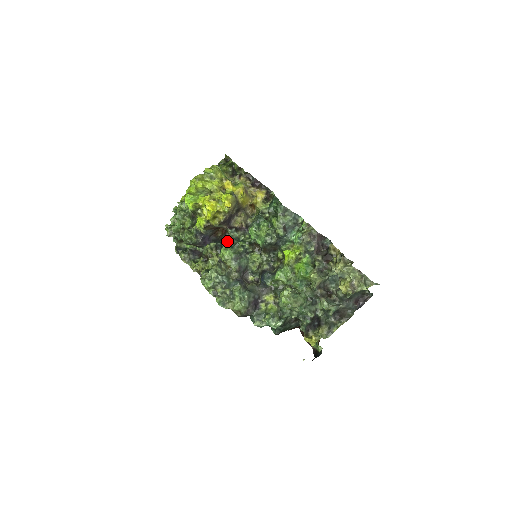
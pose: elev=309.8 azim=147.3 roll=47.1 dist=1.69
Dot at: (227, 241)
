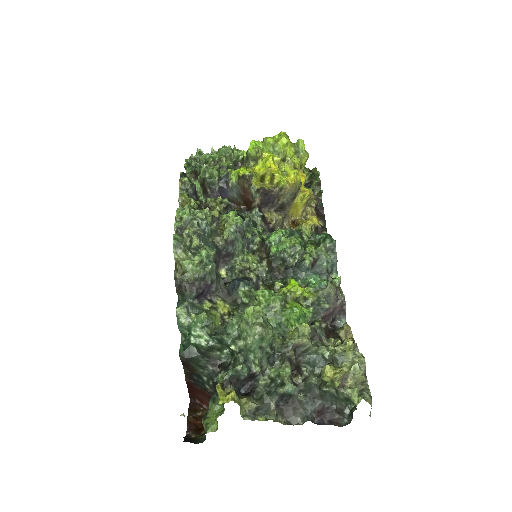
Dot at: (244, 214)
